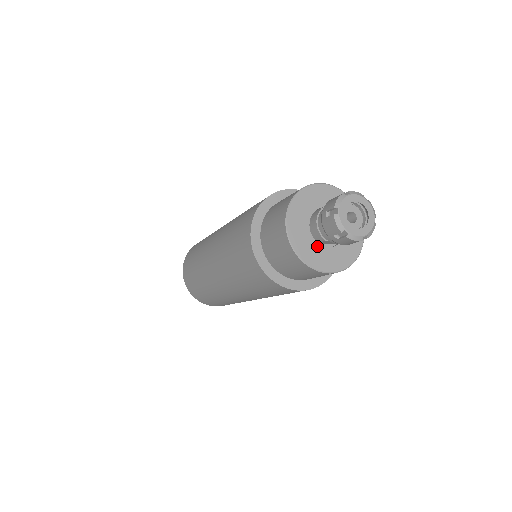
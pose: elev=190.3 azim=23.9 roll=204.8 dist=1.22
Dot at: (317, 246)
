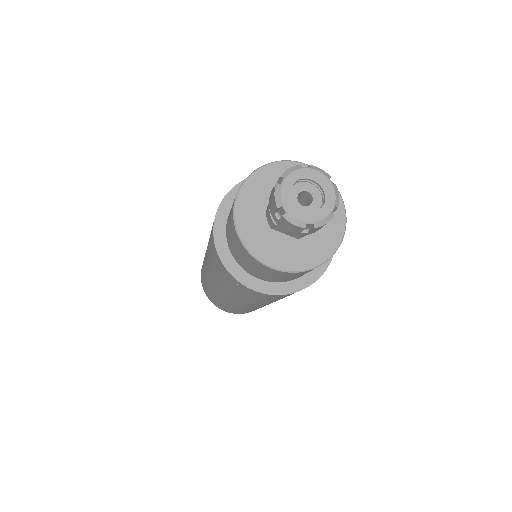
Dot at: (268, 231)
